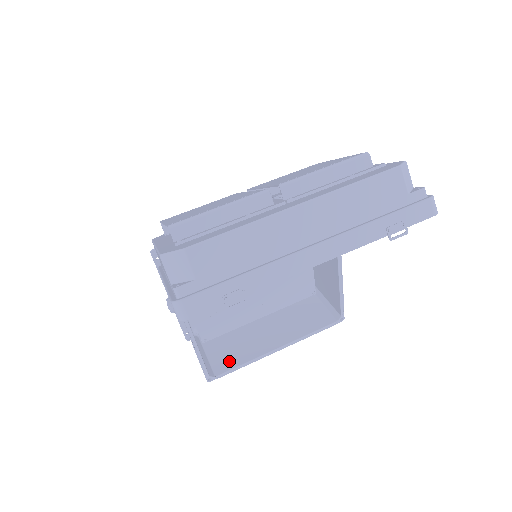
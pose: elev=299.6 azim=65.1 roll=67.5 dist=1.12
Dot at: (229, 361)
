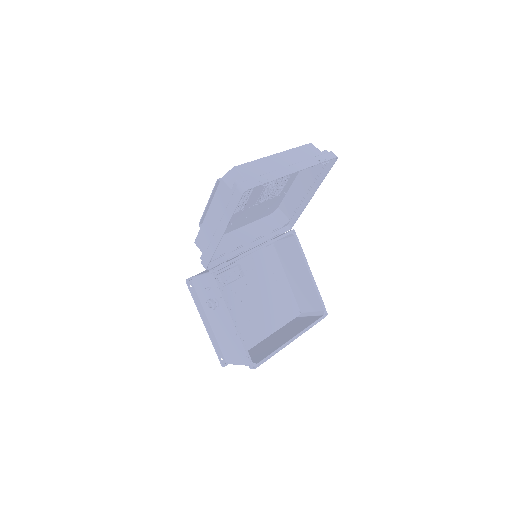
Dot at: (262, 356)
